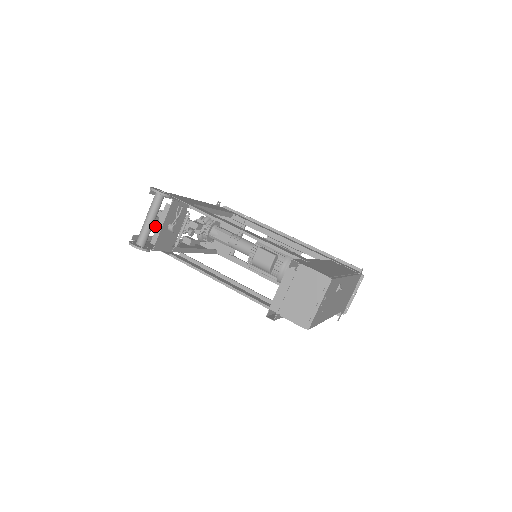
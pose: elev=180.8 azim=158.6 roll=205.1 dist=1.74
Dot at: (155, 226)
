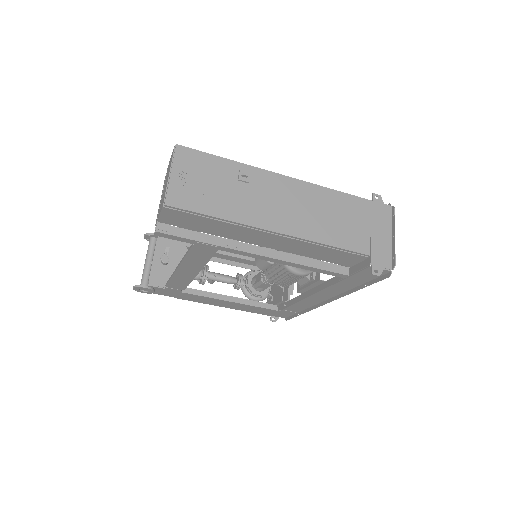
Dot at: occluded
